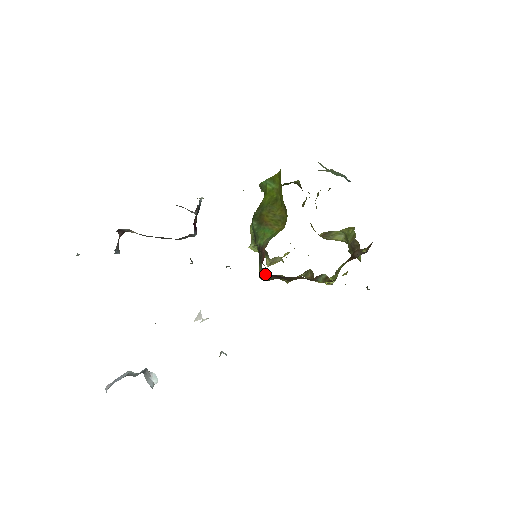
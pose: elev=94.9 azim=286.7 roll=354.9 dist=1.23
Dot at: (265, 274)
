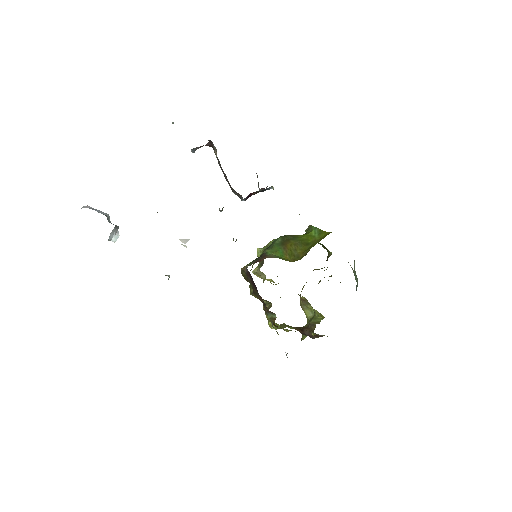
Dot at: occluded
